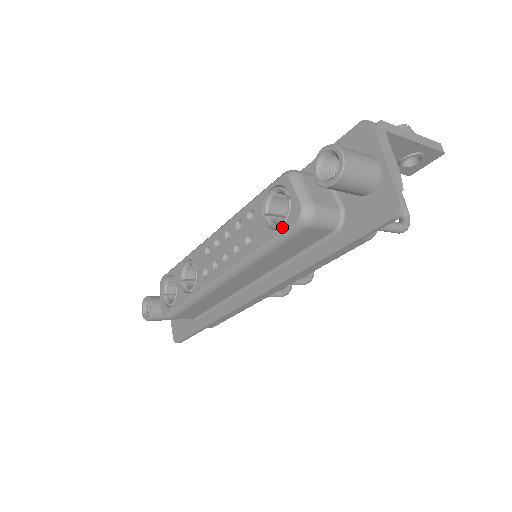
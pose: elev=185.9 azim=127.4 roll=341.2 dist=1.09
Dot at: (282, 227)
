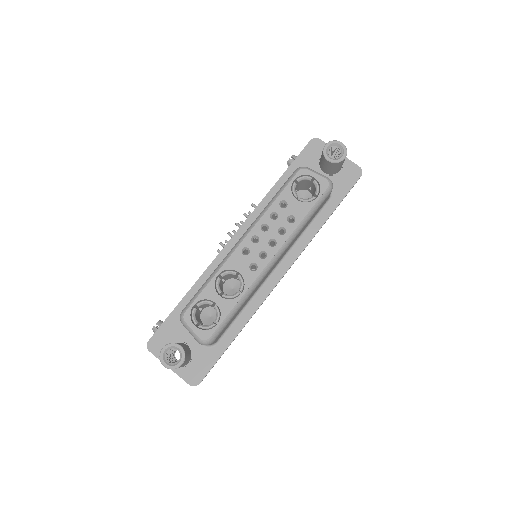
Dot at: (318, 196)
